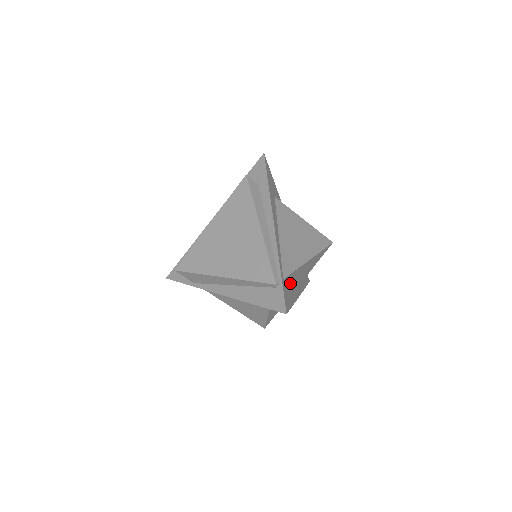
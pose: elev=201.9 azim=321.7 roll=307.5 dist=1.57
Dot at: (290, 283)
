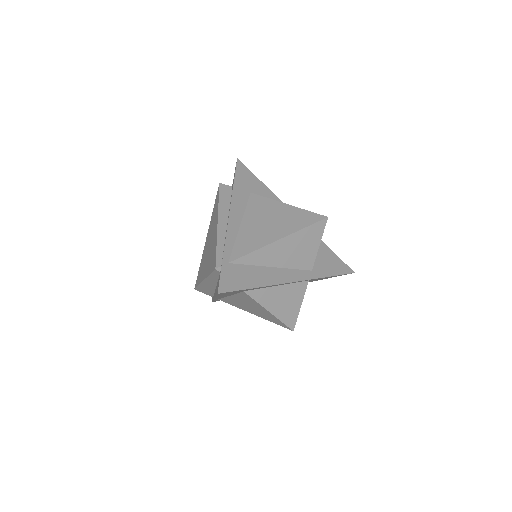
Dot at: (257, 268)
